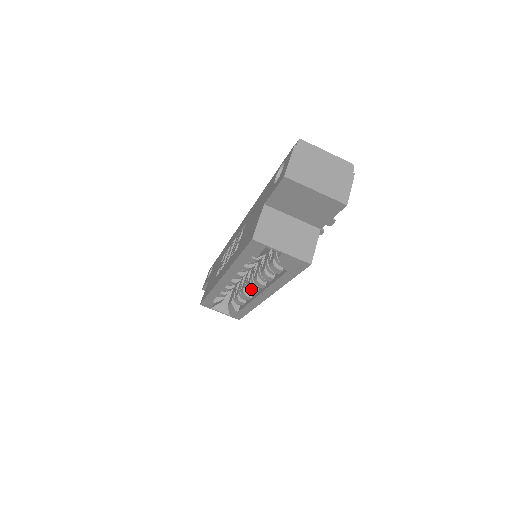
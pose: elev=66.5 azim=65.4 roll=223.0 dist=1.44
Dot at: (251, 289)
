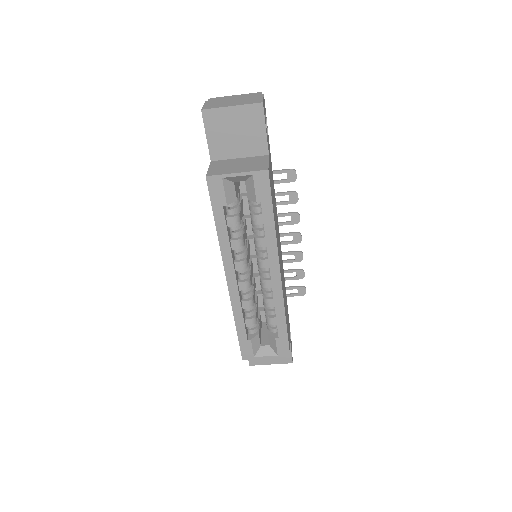
Dot at: (263, 281)
